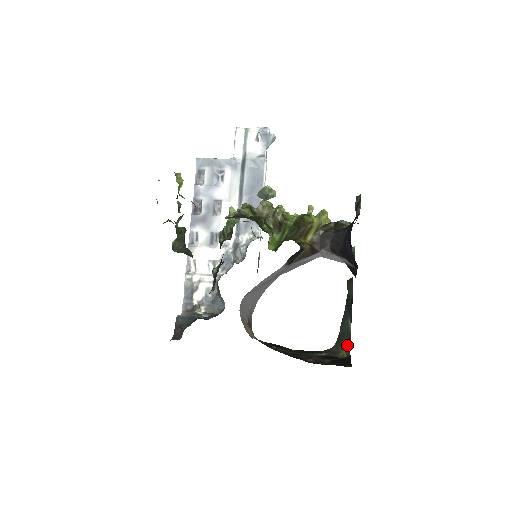
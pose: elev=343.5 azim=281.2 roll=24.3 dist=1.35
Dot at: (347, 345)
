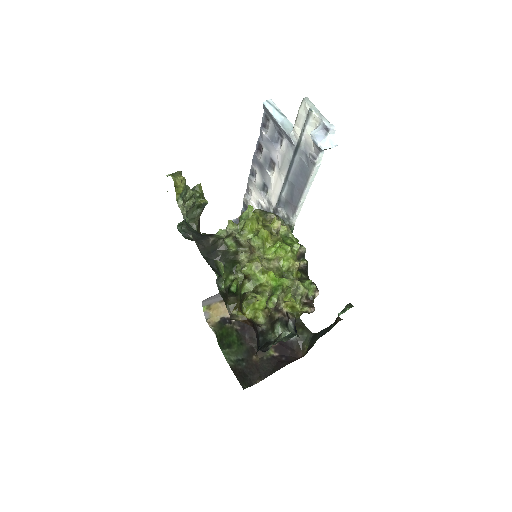
Dot at: (308, 348)
